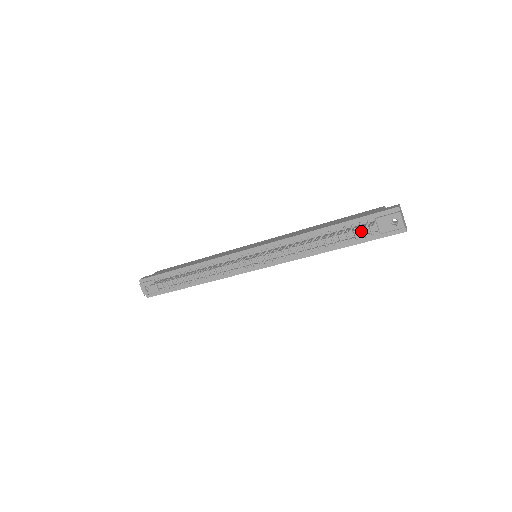
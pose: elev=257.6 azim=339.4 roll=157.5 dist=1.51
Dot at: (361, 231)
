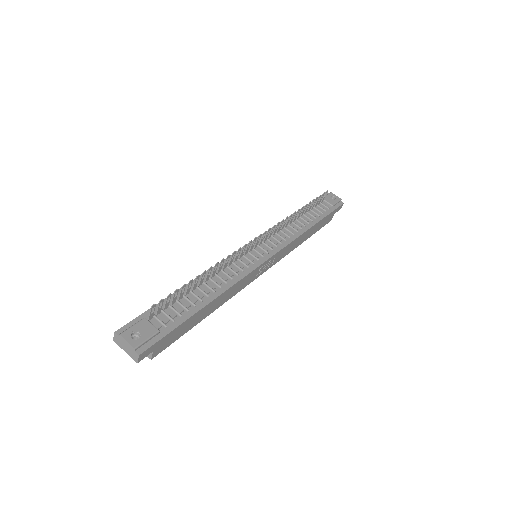
Dot at: (320, 209)
